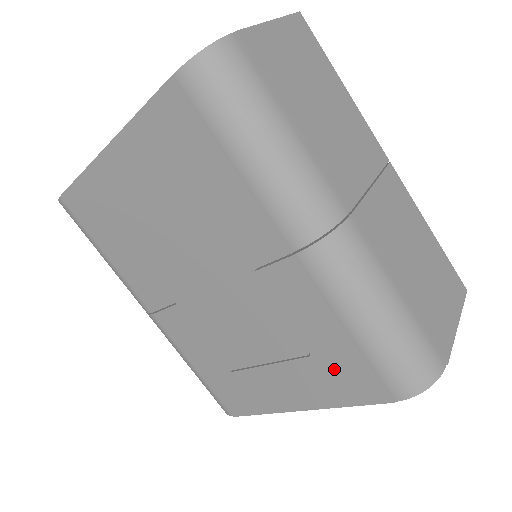
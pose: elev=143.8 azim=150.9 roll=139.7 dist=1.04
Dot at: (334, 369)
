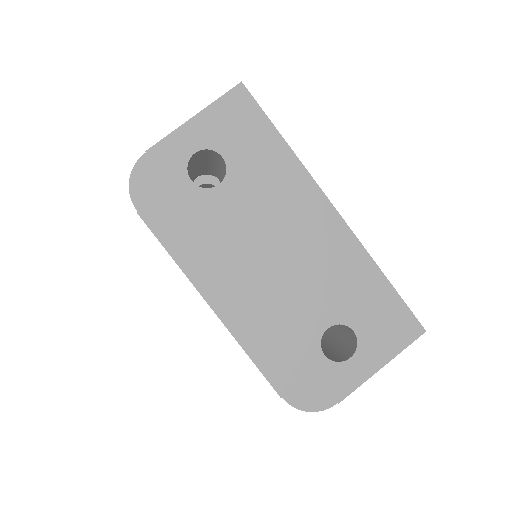
Dot at: occluded
